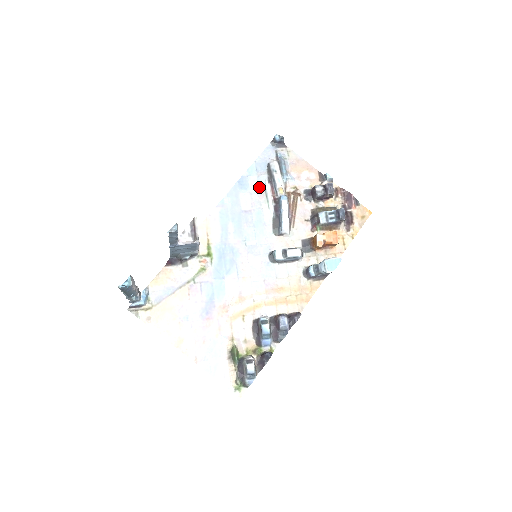
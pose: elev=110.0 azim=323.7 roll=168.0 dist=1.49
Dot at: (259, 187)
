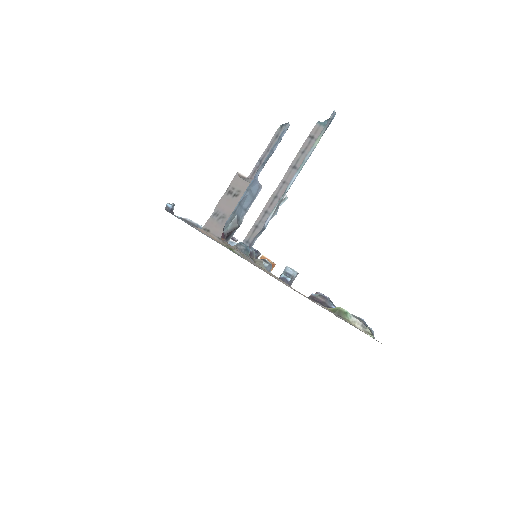
Dot at: occluded
